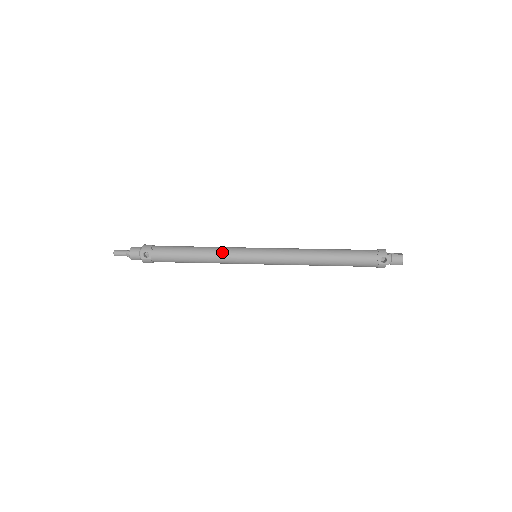
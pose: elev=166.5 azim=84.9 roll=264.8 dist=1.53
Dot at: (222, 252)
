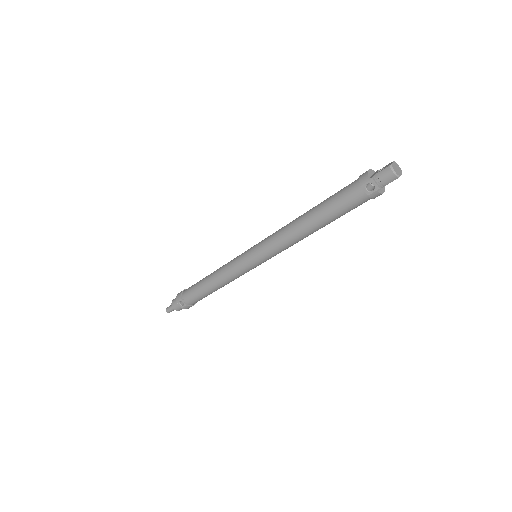
Dot at: (225, 271)
